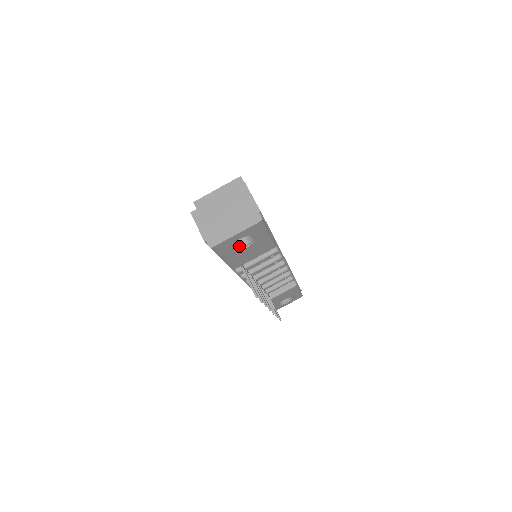
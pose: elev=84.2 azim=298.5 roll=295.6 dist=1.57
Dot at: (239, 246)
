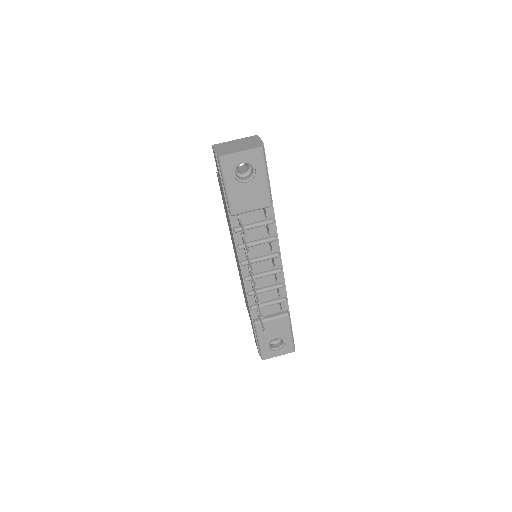
Dot at: (241, 179)
